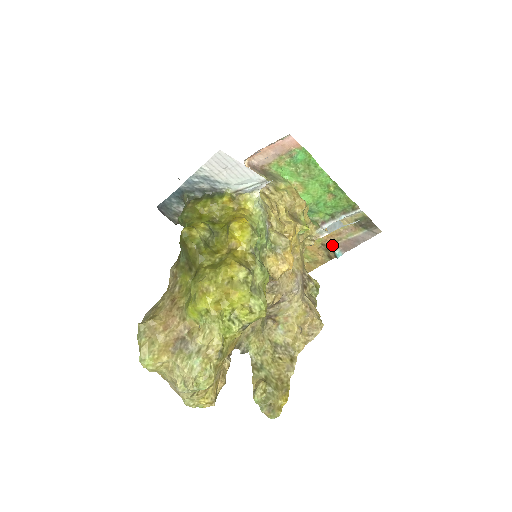
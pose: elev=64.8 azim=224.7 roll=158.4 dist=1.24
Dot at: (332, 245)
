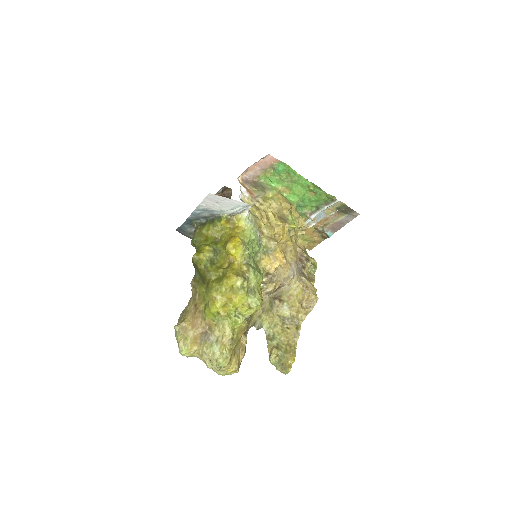
Dot at: (323, 228)
